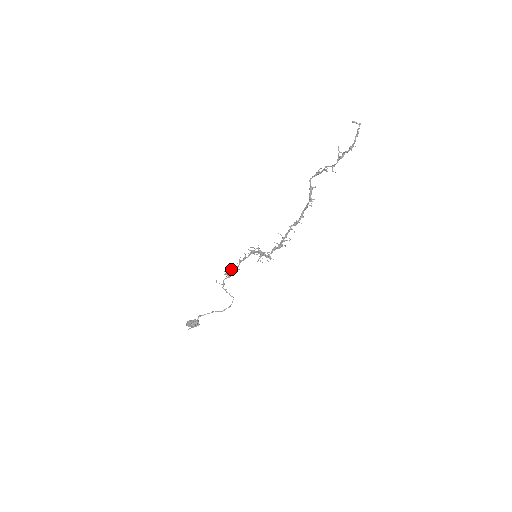
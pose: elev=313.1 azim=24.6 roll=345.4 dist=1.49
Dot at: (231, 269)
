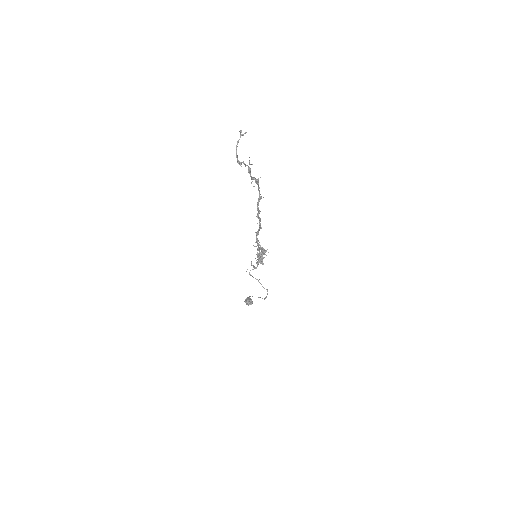
Dot at: (256, 262)
